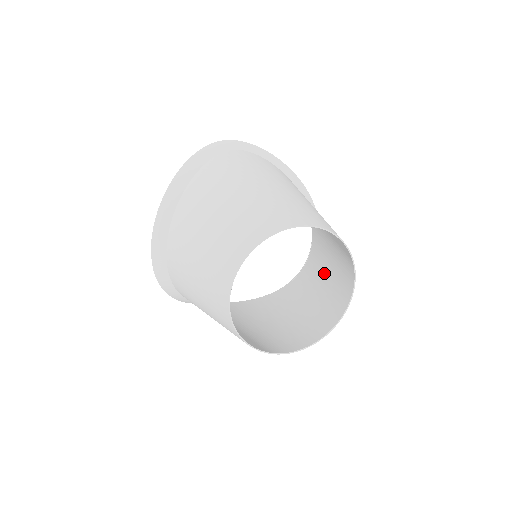
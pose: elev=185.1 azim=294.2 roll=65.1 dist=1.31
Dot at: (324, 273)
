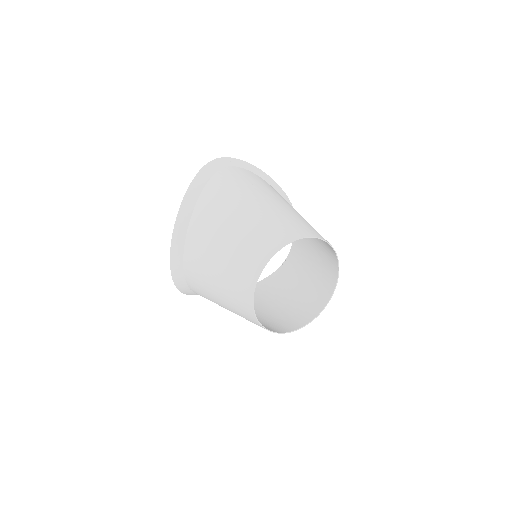
Dot at: (308, 264)
